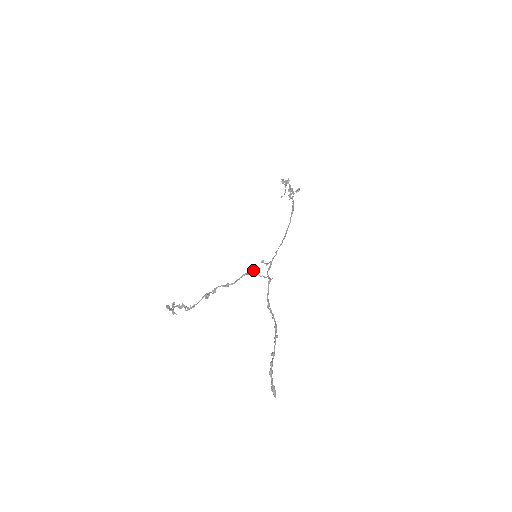
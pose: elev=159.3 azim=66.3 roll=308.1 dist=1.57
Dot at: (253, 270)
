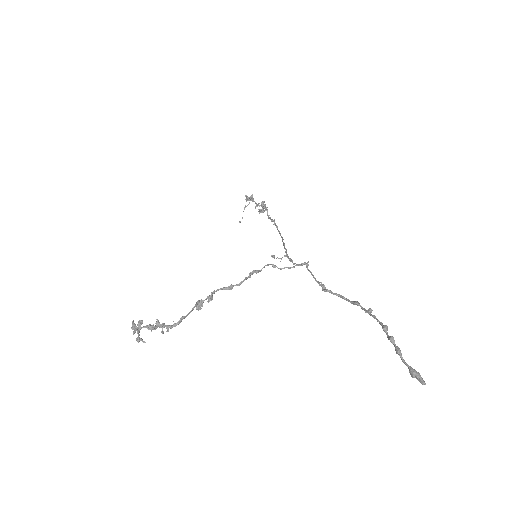
Dot at: (266, 265)
